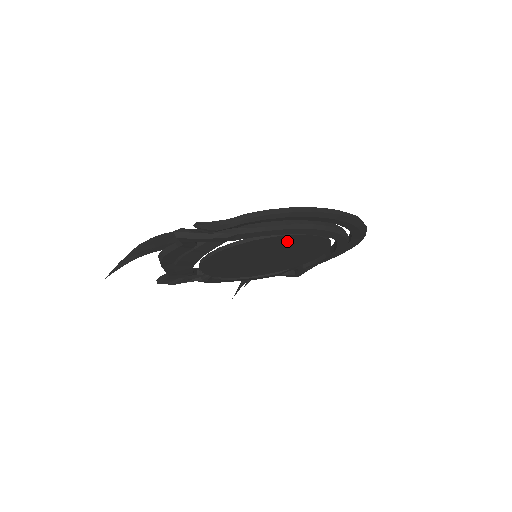
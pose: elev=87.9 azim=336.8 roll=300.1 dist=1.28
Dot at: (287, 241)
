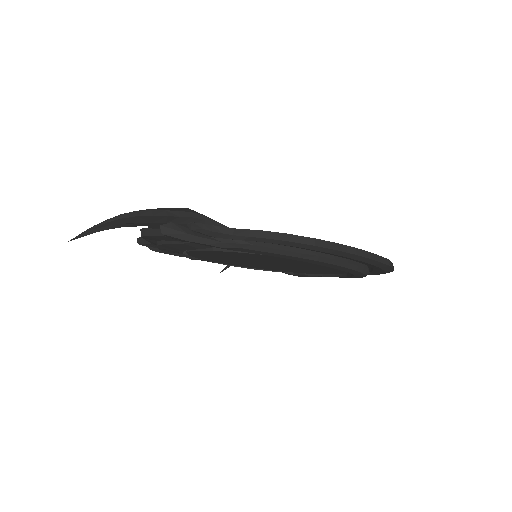
Dot at: (297, 261)
